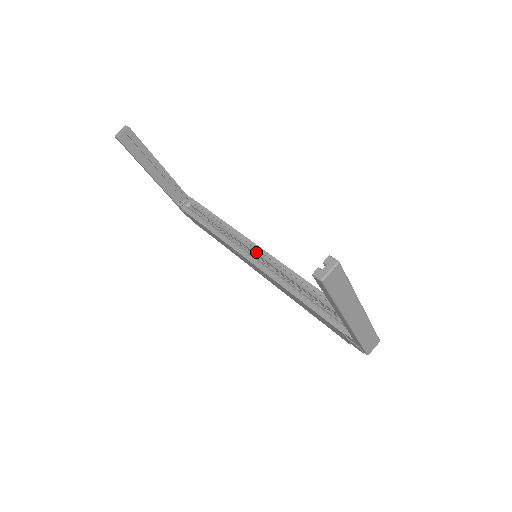
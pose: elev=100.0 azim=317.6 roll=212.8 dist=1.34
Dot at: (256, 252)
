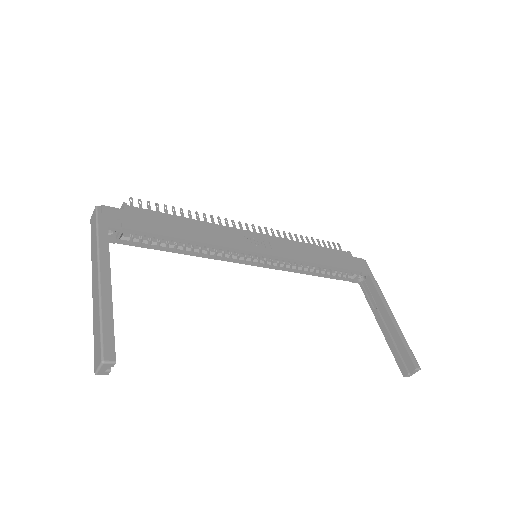
Dot at: occluded
